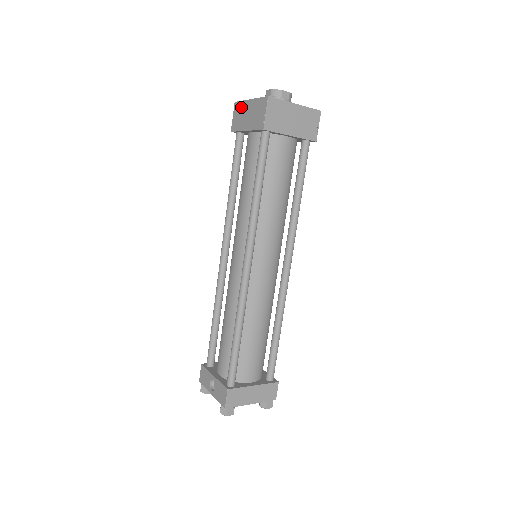
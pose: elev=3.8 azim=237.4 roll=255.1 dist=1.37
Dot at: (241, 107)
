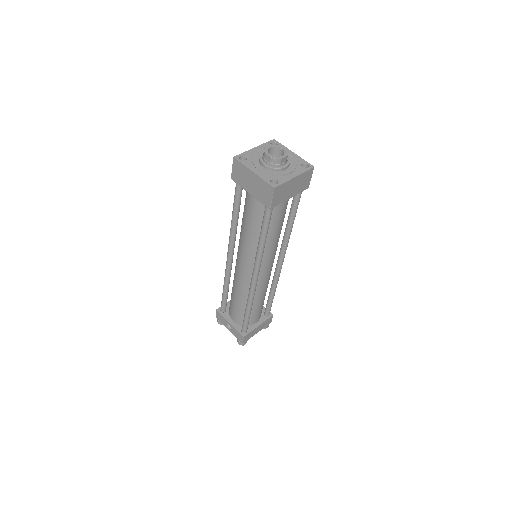
Dot at: (242, 169)
